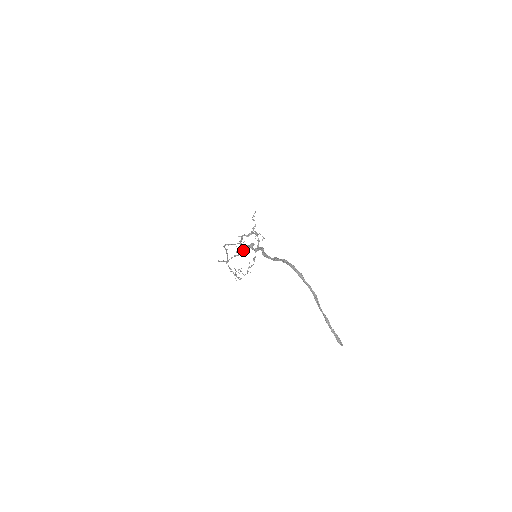
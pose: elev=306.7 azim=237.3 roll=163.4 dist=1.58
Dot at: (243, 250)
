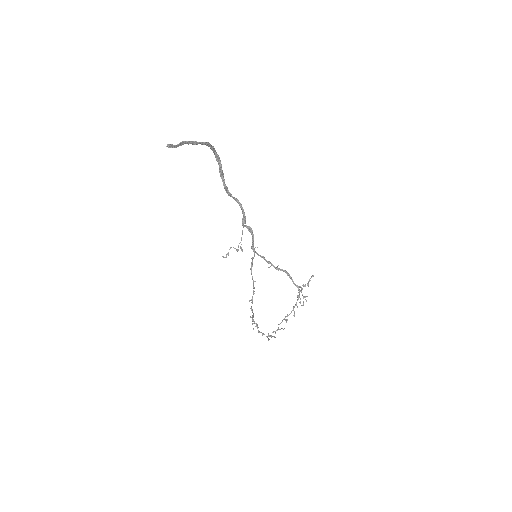
Dot at: (241, 237)
